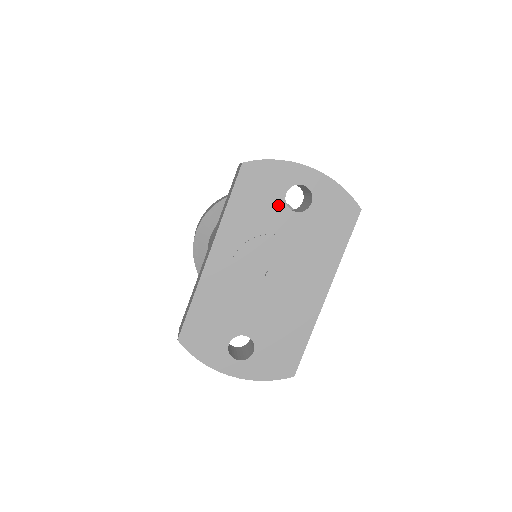
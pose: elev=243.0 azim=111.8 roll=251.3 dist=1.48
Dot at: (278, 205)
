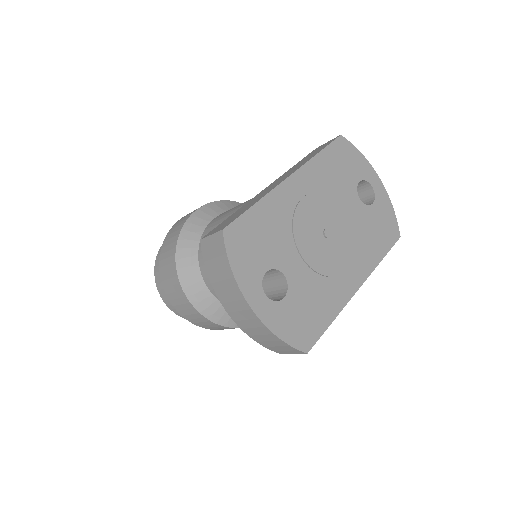
Dot at: (352, 185)
